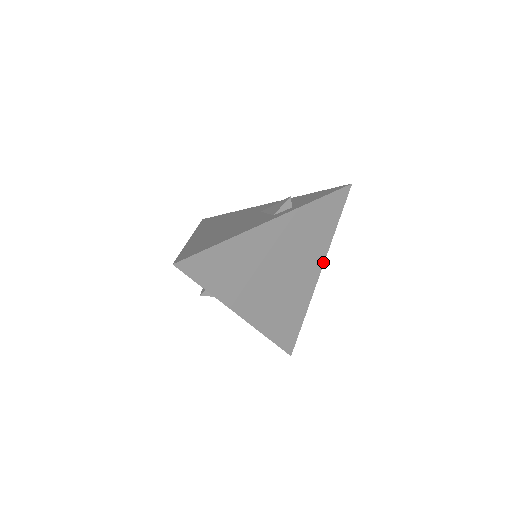
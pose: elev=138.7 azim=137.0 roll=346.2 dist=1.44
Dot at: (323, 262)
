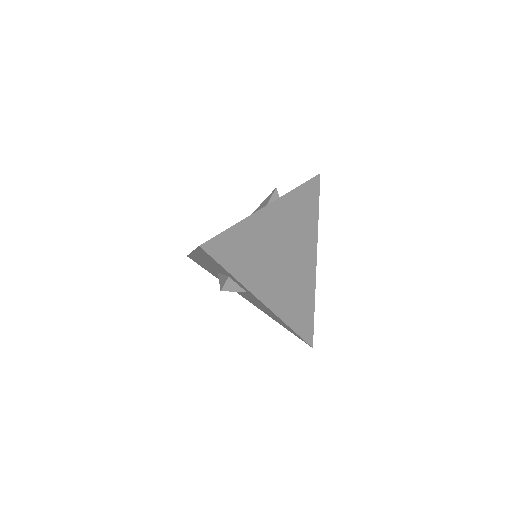
Dot at: (316, 247)
